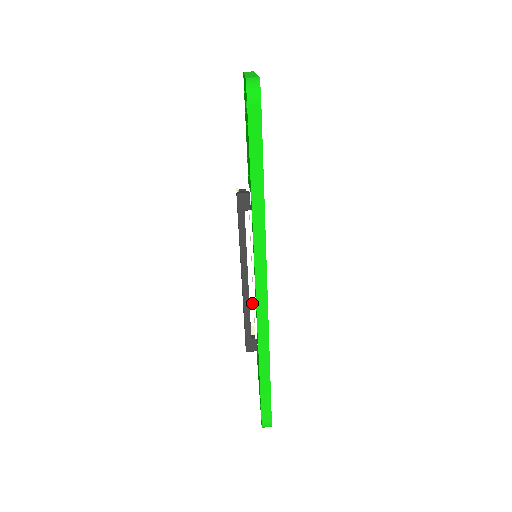
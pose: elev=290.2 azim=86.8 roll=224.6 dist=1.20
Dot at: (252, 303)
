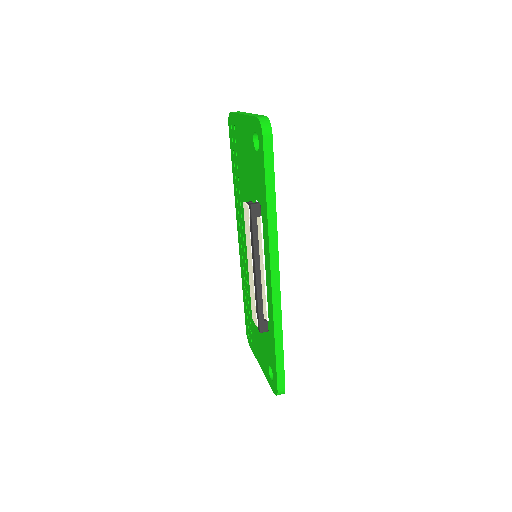
Dot at: occluded
